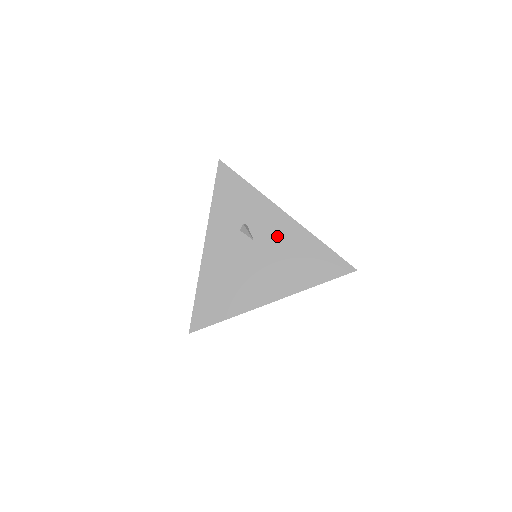
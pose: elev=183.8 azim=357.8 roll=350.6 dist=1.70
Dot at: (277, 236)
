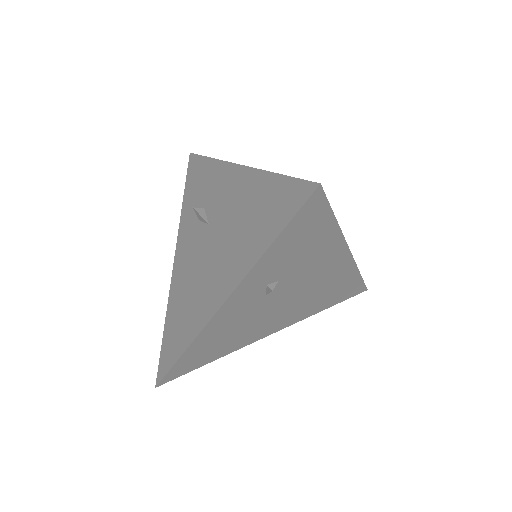
Dot at: (228, 202)
